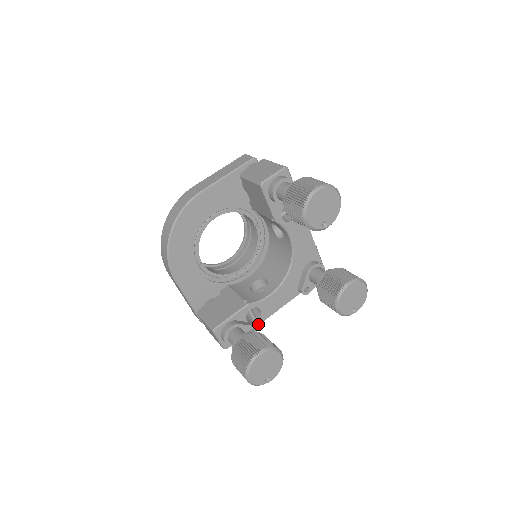
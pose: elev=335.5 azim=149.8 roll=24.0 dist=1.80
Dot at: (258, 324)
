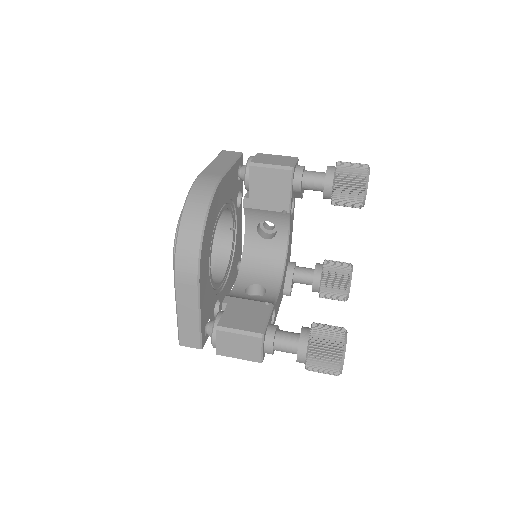
Dot at: occluded
